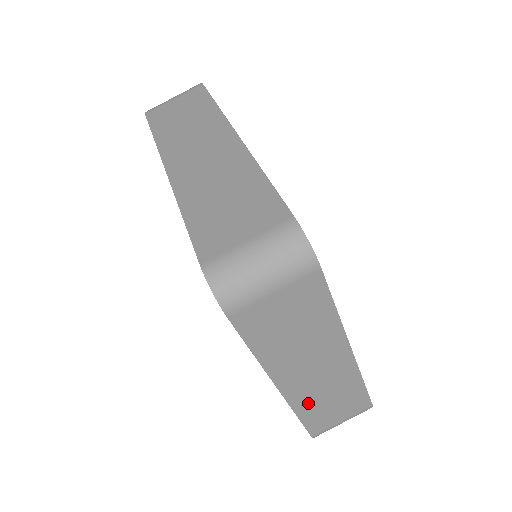
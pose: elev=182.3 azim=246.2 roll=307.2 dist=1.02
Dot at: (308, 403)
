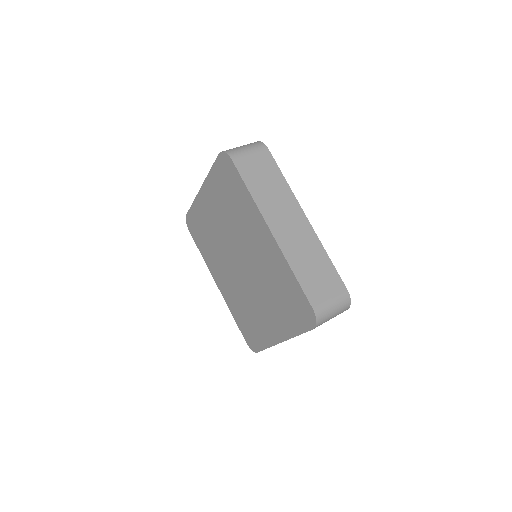
Dot at: occluded
